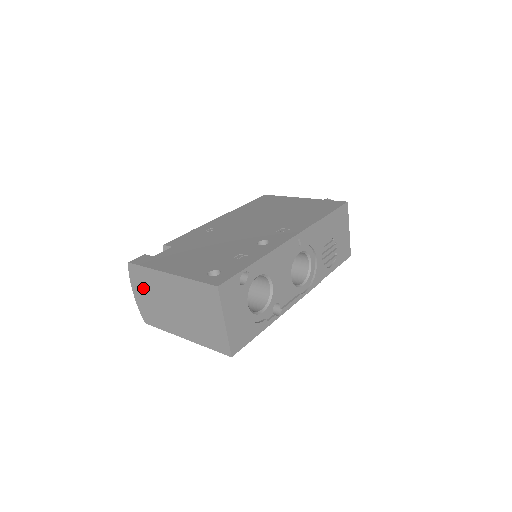
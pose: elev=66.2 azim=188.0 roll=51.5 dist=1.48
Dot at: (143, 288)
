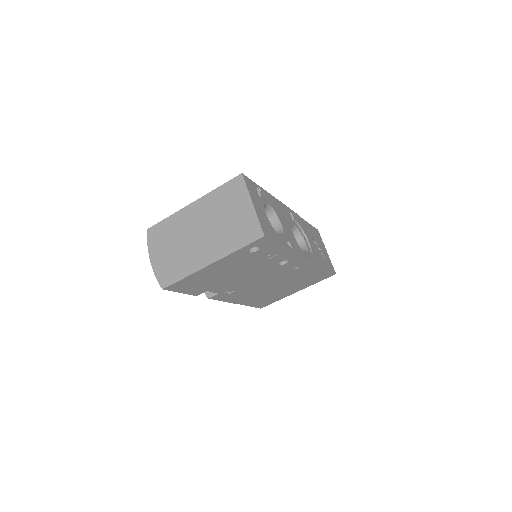
Dot at: (163, 244)
